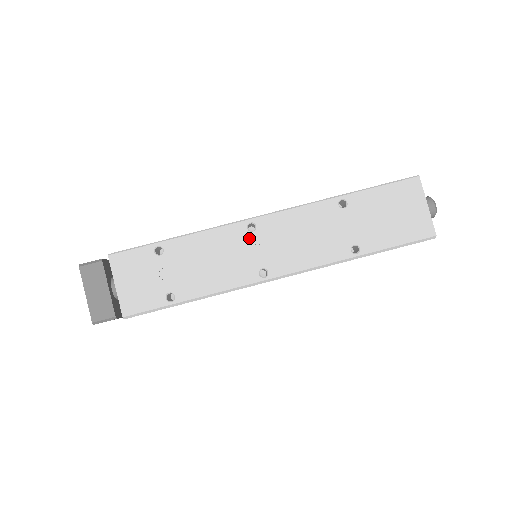
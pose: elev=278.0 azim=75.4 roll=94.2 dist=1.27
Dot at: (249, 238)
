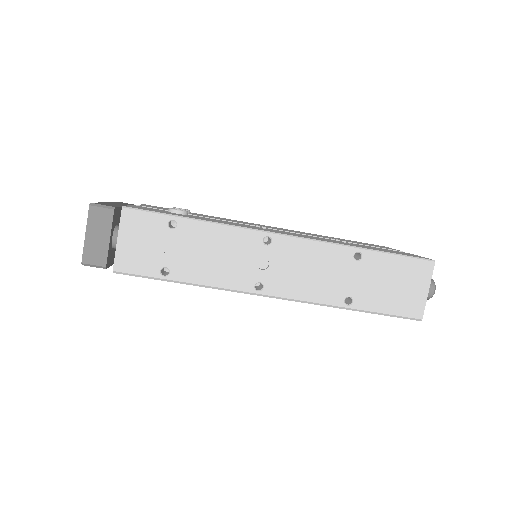
Dot at: (261, 250)
